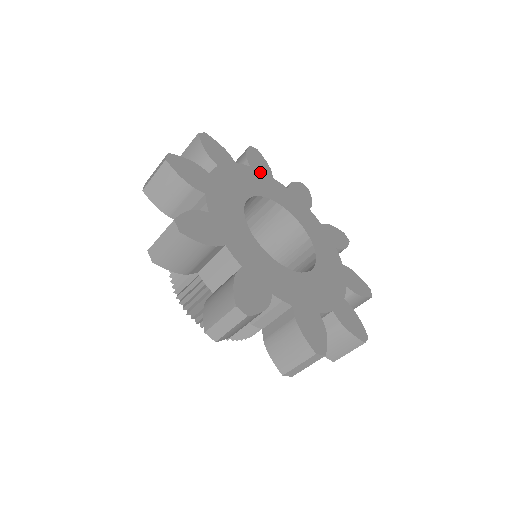
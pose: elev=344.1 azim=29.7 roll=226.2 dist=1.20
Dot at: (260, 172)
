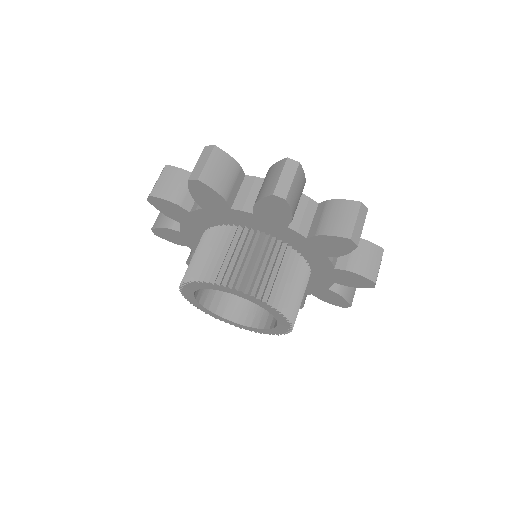
Dot at: occluded
